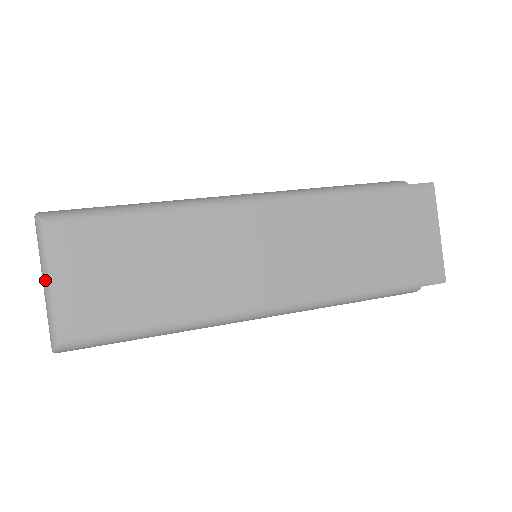
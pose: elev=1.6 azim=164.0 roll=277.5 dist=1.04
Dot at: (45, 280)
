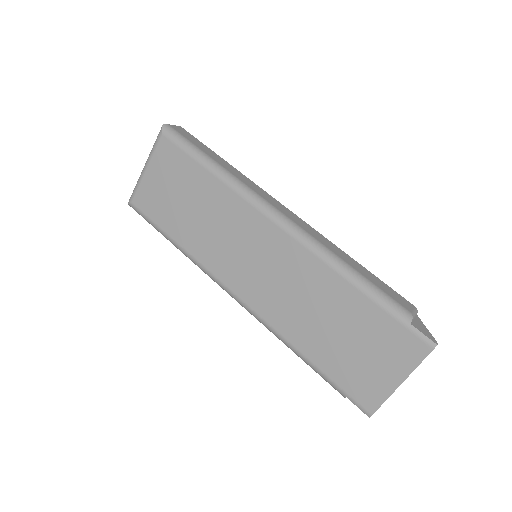
Dot at: (145, 164)
